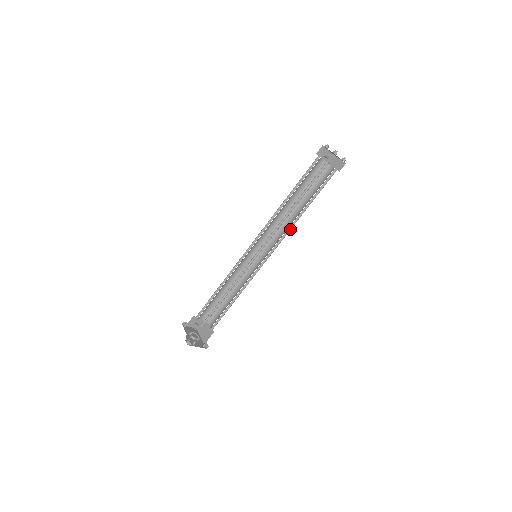
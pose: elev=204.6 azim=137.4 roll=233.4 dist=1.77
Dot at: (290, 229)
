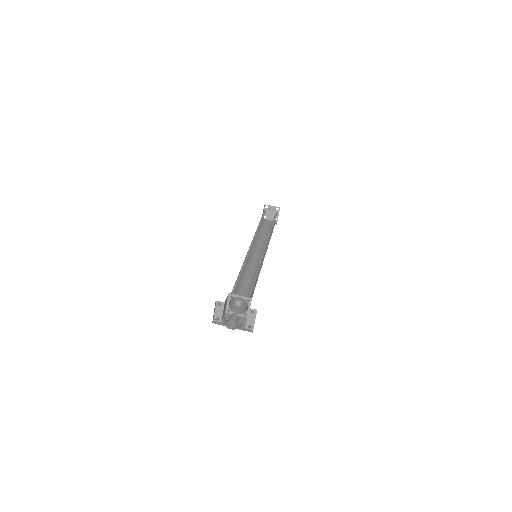
Dot at: (267, 247)
